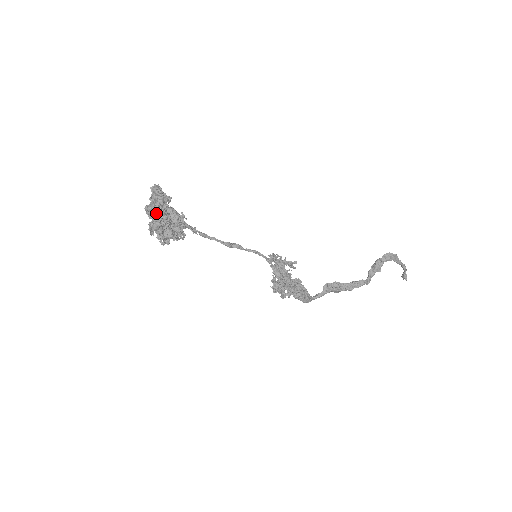
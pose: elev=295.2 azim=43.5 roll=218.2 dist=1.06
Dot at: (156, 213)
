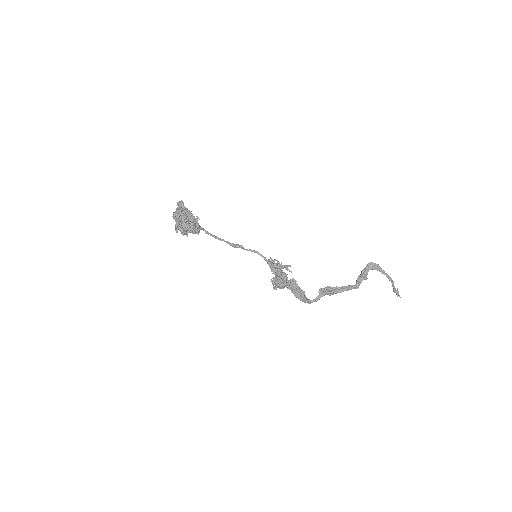
Dot at: occluded
